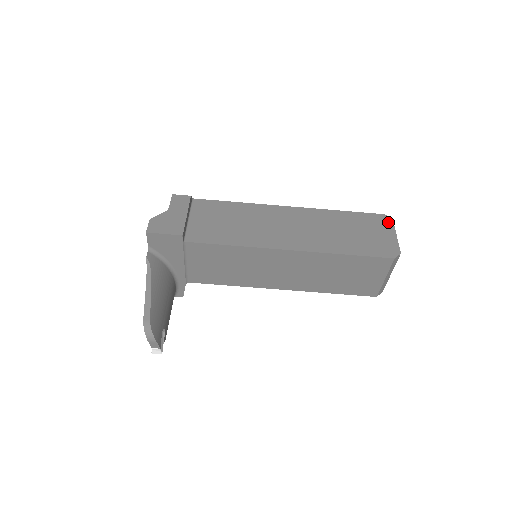
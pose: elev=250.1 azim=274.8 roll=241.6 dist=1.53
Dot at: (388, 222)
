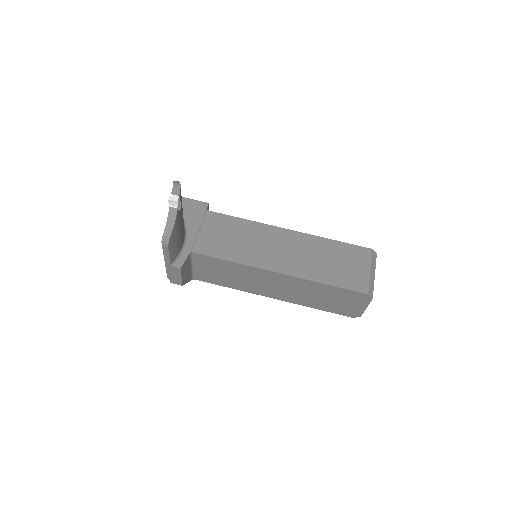
Dot at: occluded
